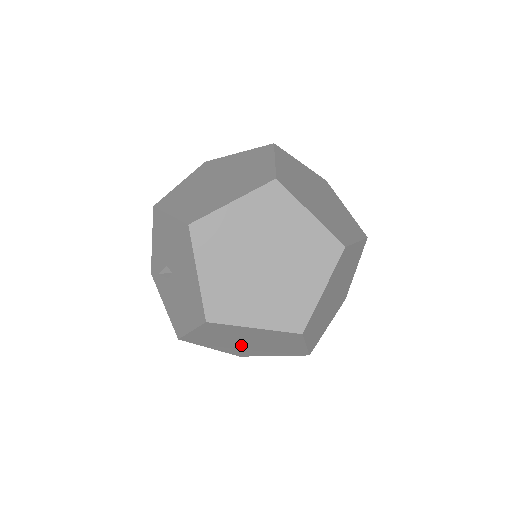
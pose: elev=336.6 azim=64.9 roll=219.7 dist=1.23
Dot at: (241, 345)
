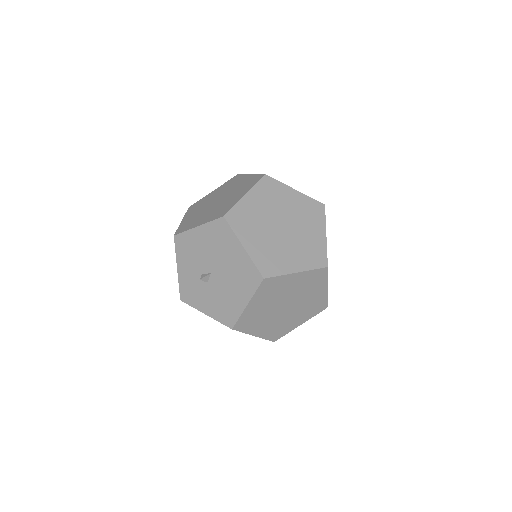
Dot at: (280, 315)
